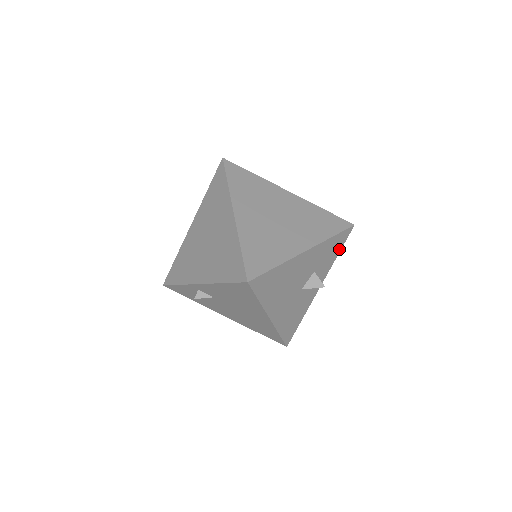
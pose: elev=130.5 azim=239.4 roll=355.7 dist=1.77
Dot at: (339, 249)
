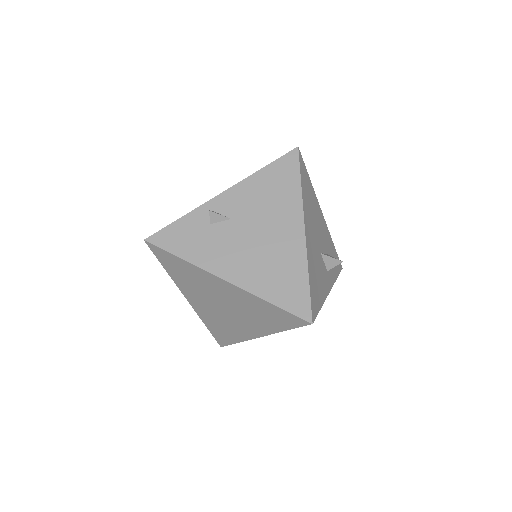
Dot at: (337, 273)
